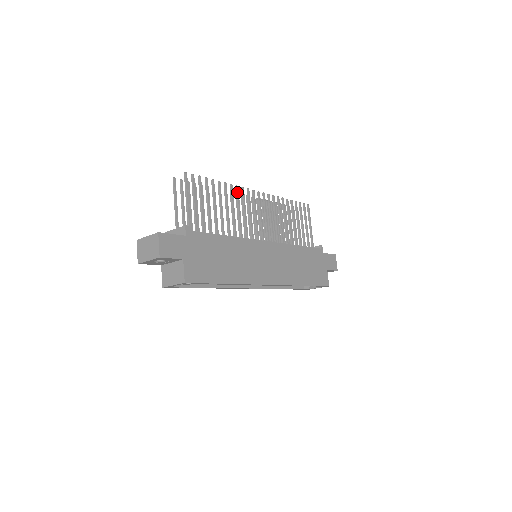
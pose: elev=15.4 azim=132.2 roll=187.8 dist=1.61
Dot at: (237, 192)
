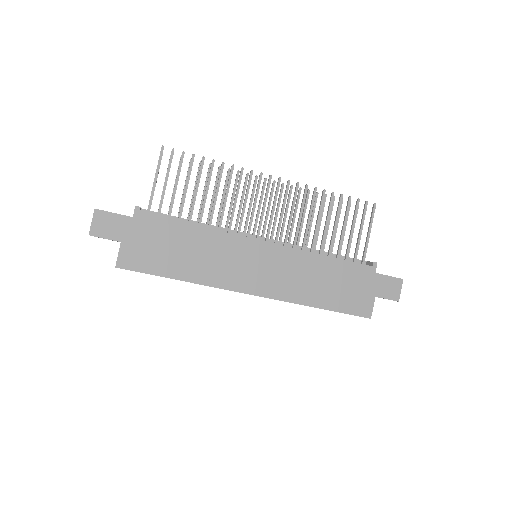
Dot at: (240, 175)
